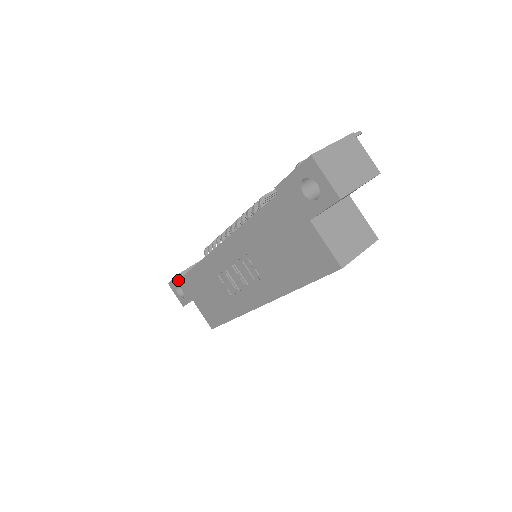
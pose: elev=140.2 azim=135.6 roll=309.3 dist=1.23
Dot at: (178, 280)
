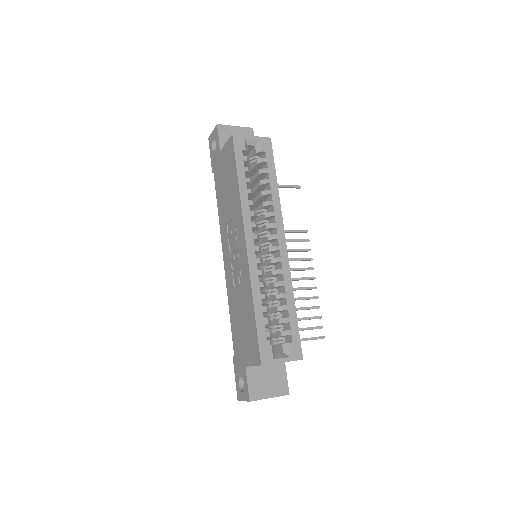
Dot at: (236, 370)
